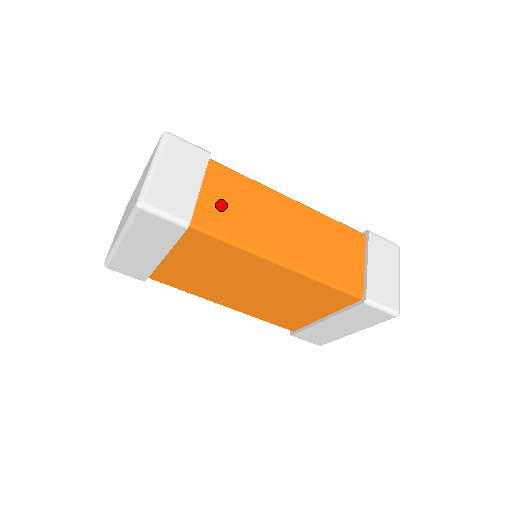
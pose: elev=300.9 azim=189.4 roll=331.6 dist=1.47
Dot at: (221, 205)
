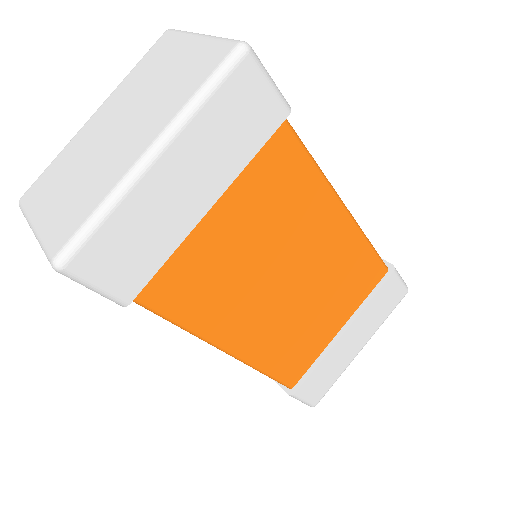
Dot at: occluded
